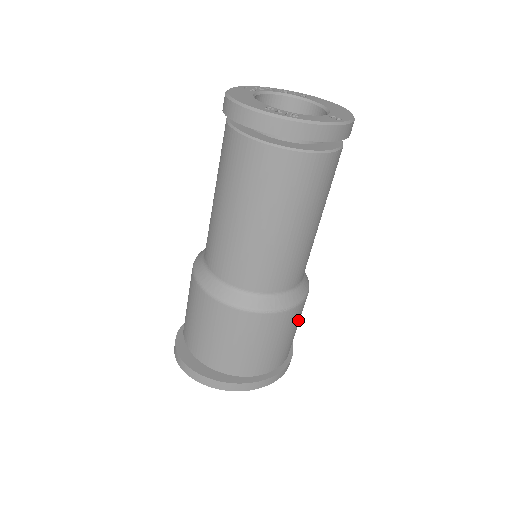
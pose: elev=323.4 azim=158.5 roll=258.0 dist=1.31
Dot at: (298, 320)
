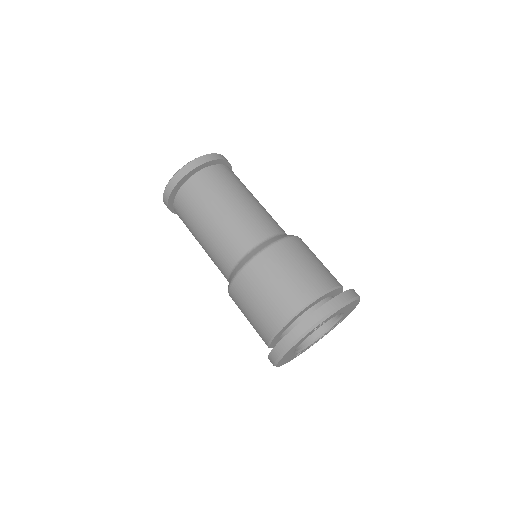
Dot at: (302, 254)
